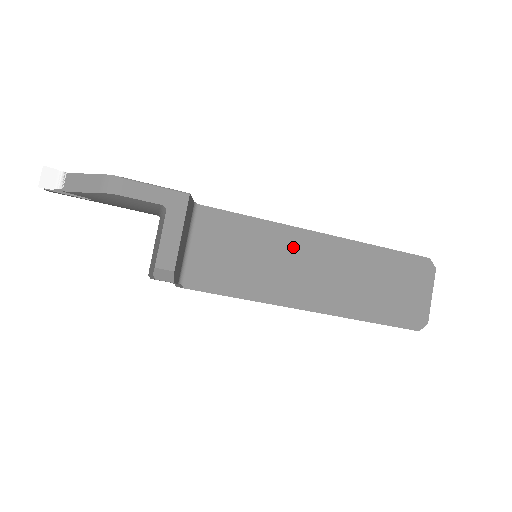
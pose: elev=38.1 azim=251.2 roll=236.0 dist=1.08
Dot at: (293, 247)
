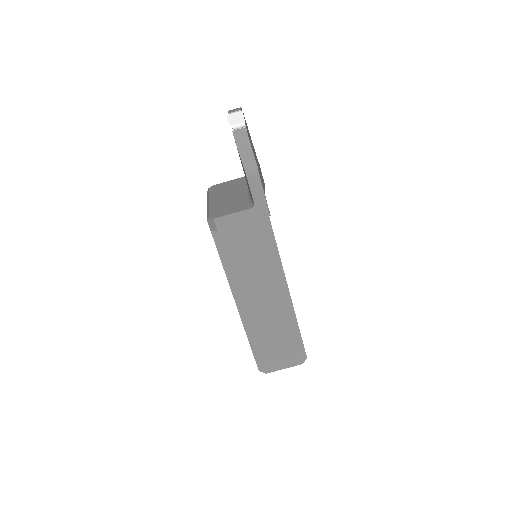
Dot at: (272, 281)
